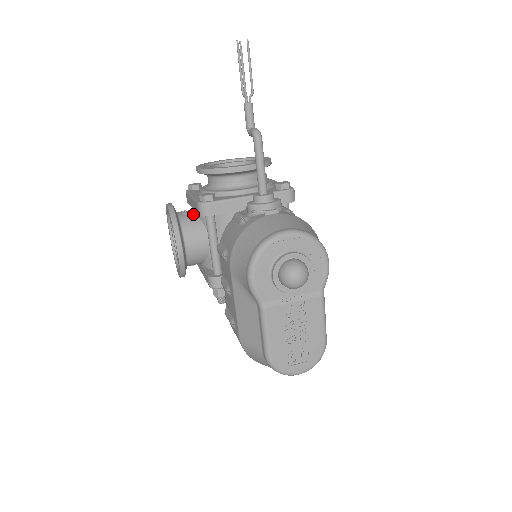
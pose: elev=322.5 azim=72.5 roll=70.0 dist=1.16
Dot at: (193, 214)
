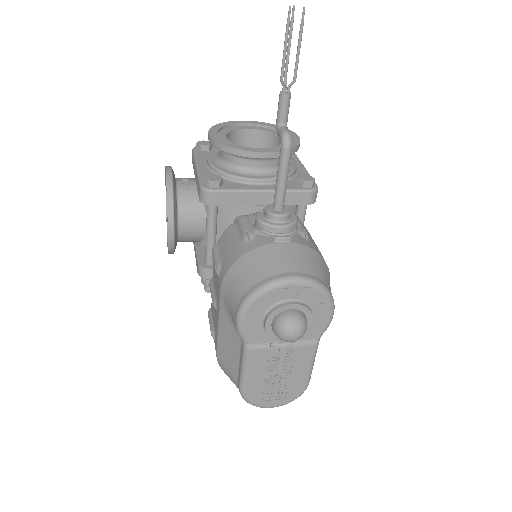
Dot at: (194, 188)
